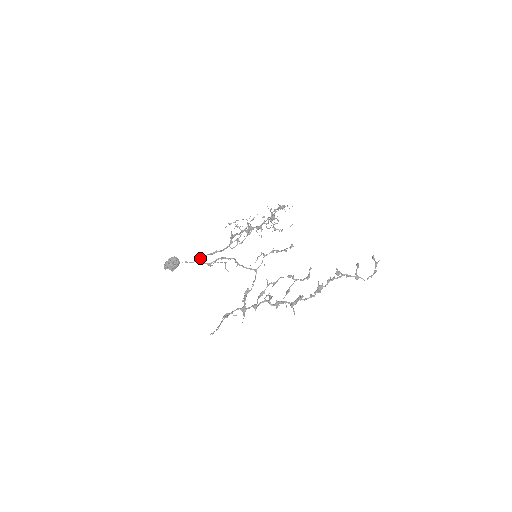
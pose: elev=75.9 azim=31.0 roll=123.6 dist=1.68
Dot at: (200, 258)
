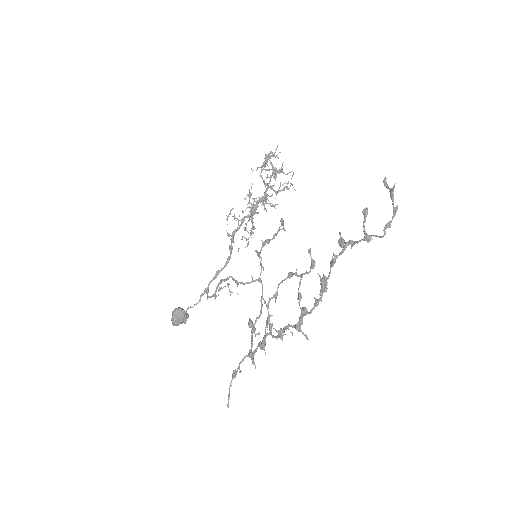
Dot at: occluded
